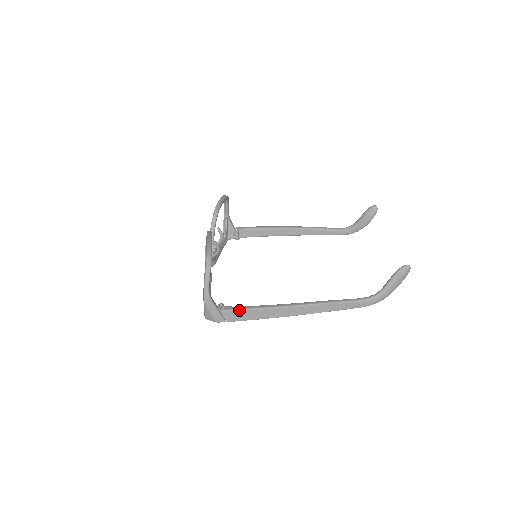
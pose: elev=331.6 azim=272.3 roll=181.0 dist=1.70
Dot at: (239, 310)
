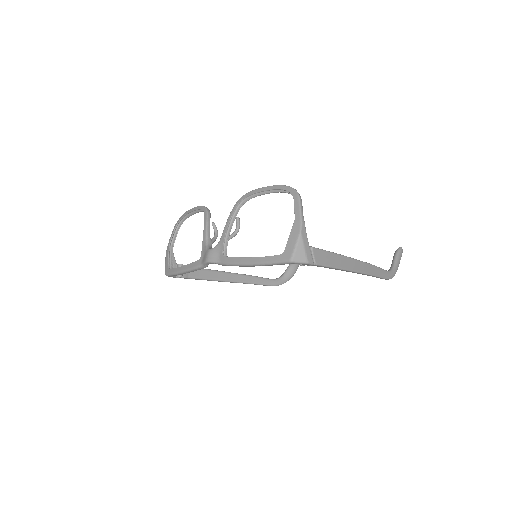
Dot at: (325, 251)
